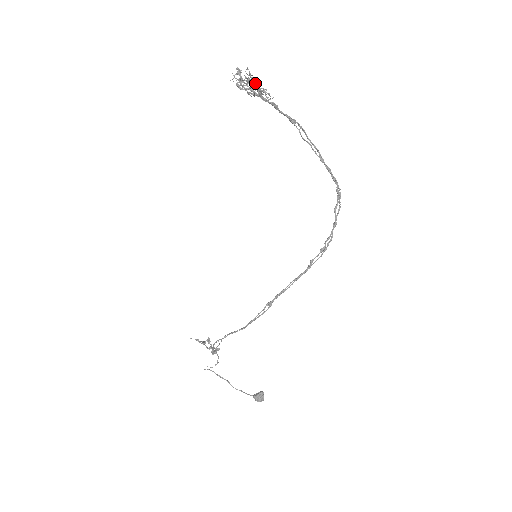
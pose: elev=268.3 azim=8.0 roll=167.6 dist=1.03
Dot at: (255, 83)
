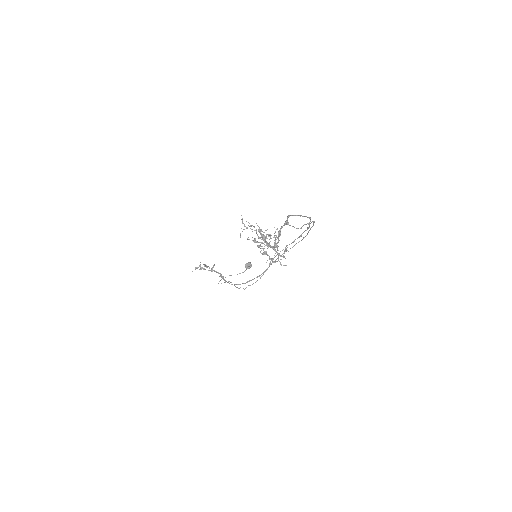
Dot at: occluded
